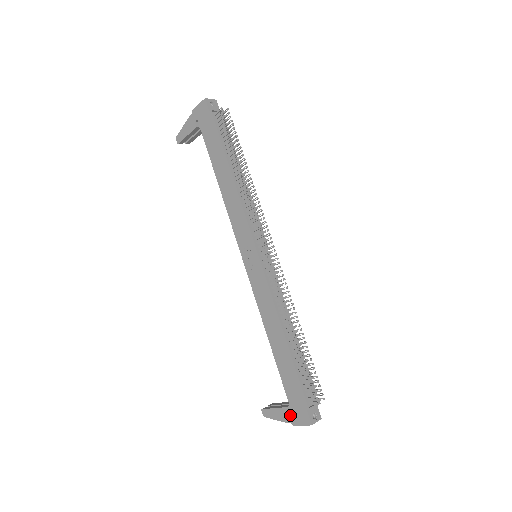
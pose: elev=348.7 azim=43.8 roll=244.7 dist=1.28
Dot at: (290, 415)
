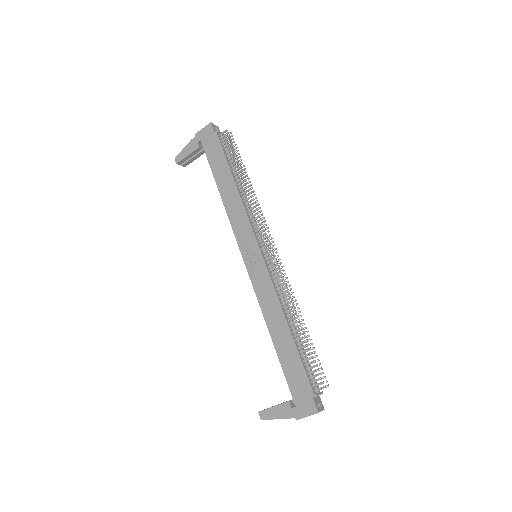
Dot at: (293, 409)
